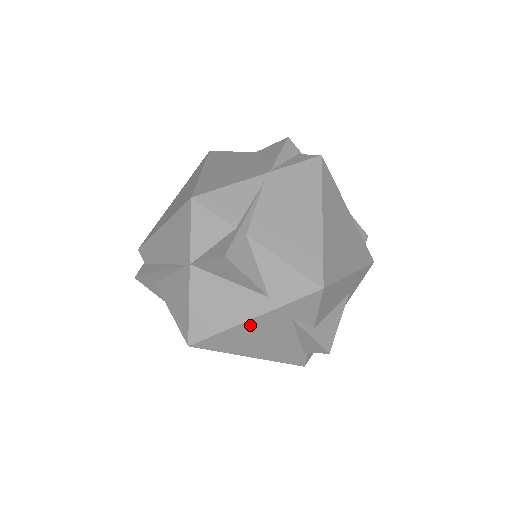
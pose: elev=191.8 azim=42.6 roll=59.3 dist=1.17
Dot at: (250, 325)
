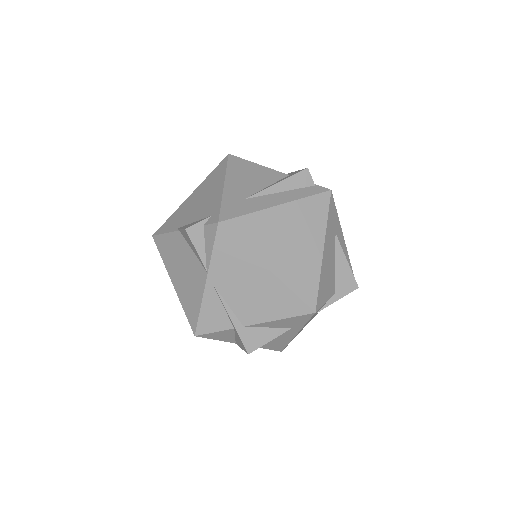
Dot at: occluded
